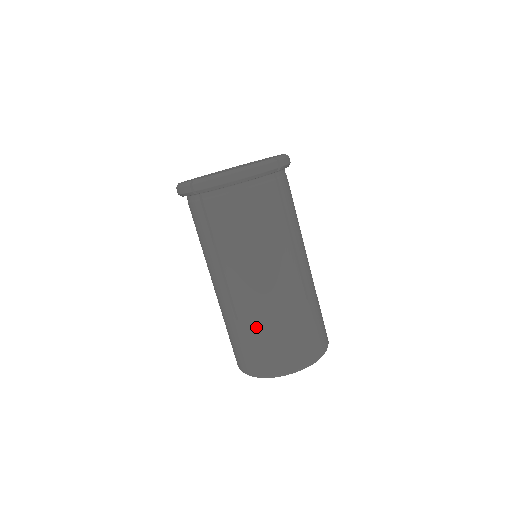
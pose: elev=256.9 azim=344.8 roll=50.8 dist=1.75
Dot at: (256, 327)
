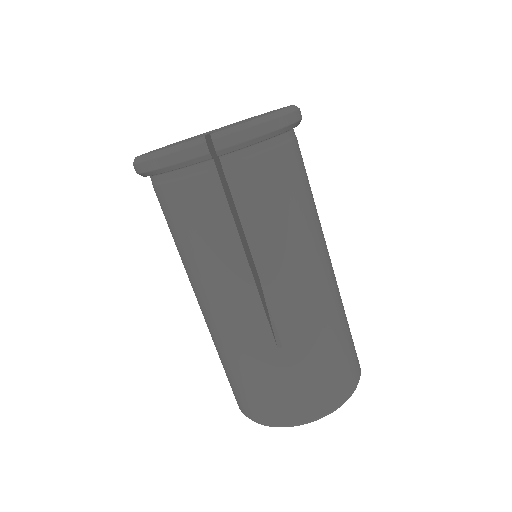
Dot at: (310, 347)
